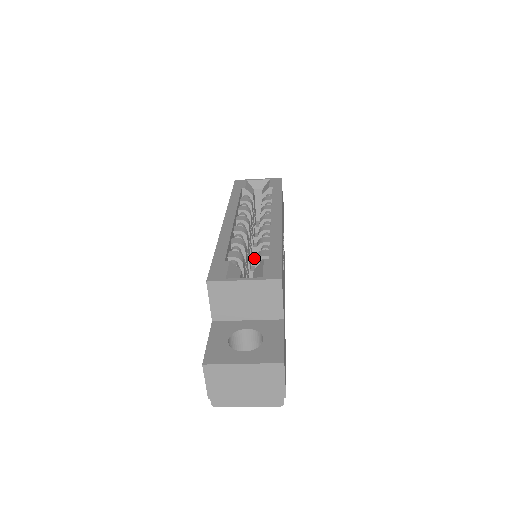
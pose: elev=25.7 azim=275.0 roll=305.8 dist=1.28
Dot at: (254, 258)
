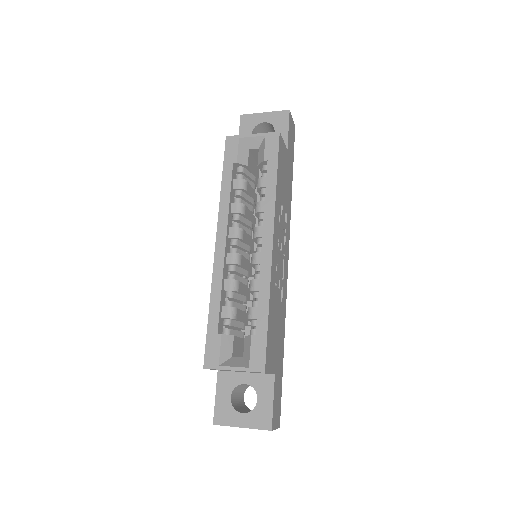
Dot at: (255, 251)
